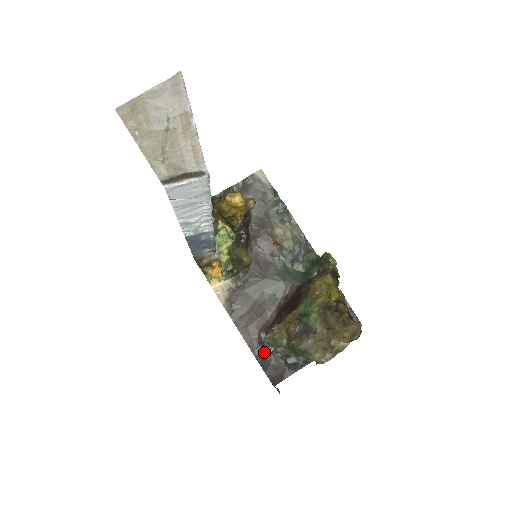
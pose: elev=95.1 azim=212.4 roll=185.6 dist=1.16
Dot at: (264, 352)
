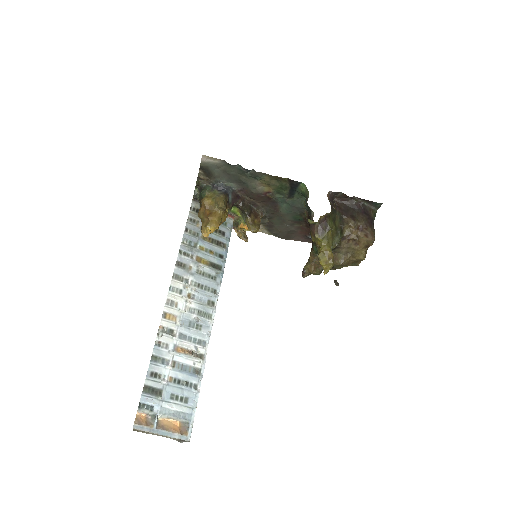
Dot at: occluded
